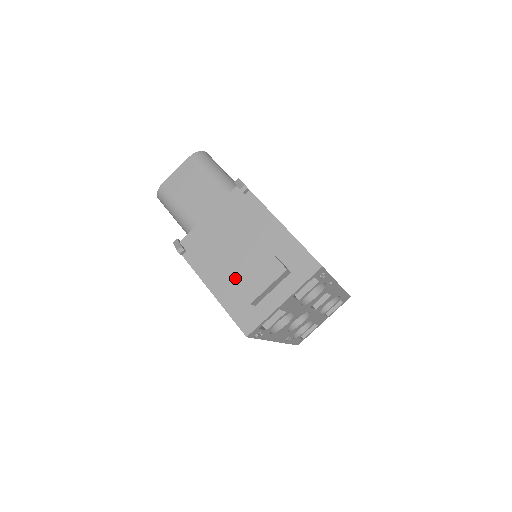
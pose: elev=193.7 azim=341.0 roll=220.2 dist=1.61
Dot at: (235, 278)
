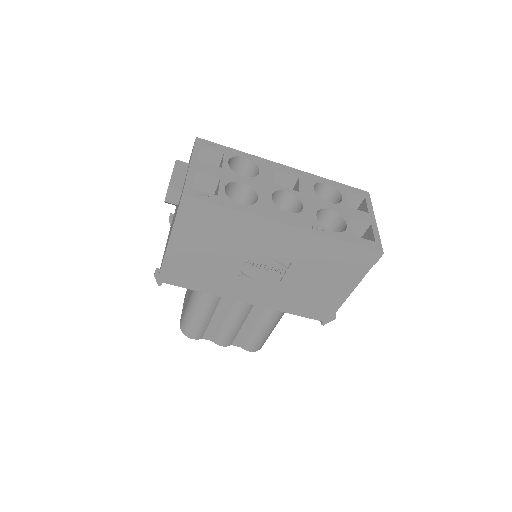
Dot at: occluded
